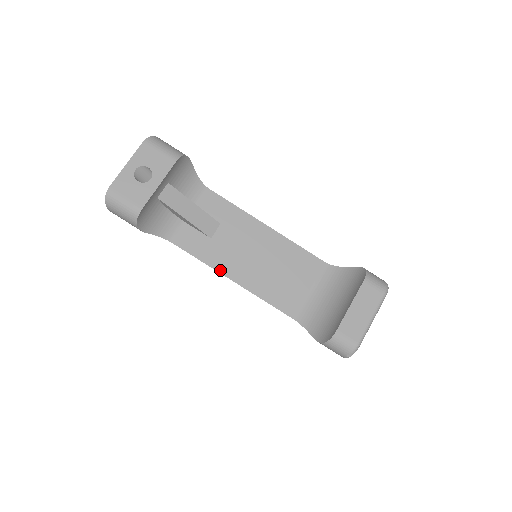
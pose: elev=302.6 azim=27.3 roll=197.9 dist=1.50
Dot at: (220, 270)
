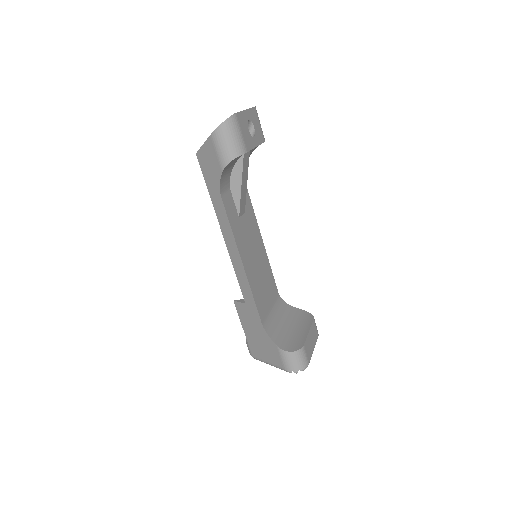
Dot at: (239, 248)
